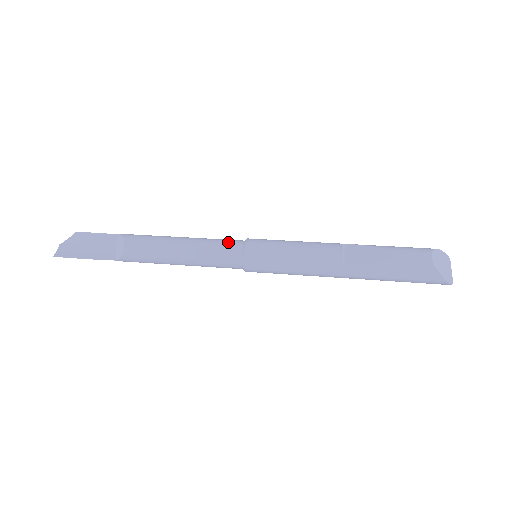
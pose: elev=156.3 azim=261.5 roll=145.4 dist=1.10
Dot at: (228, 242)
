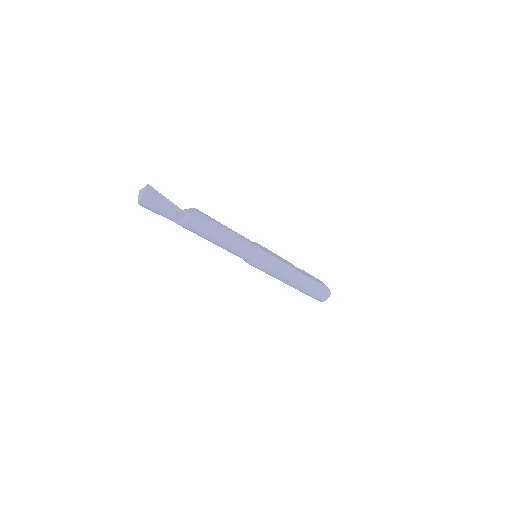
Dot at: occluded
